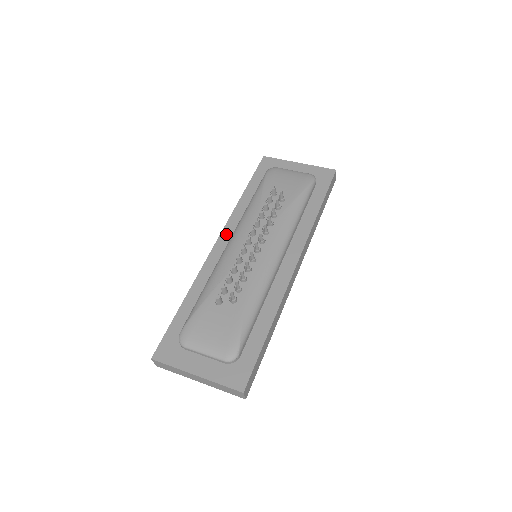
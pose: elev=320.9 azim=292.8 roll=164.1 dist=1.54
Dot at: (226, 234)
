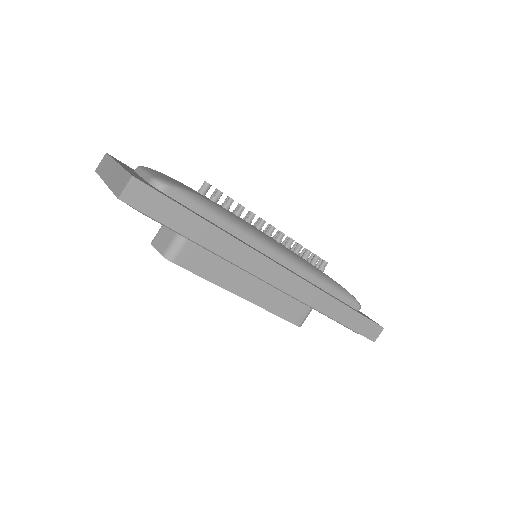
Dot at: occluded
